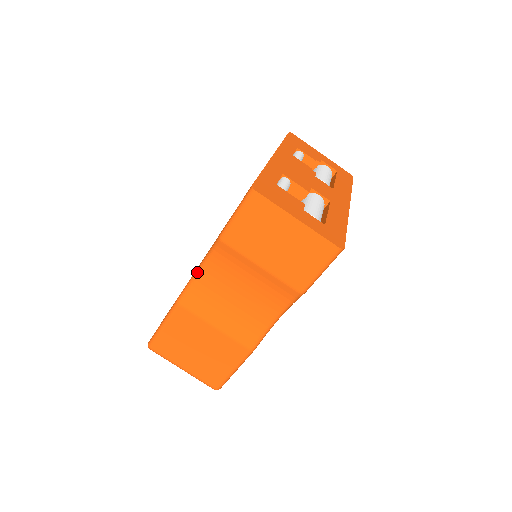
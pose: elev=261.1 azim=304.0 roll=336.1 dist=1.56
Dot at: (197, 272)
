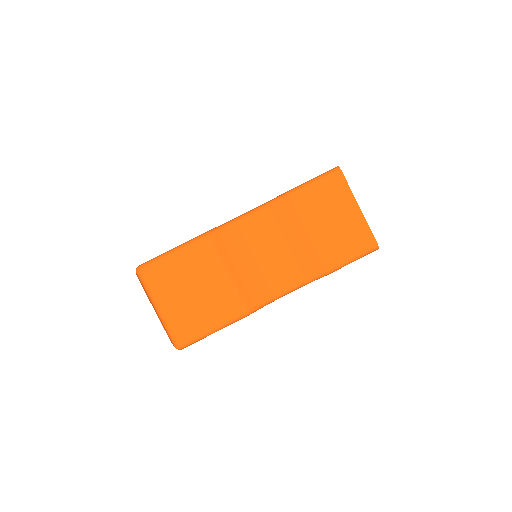
Dot at: (242, 216)
